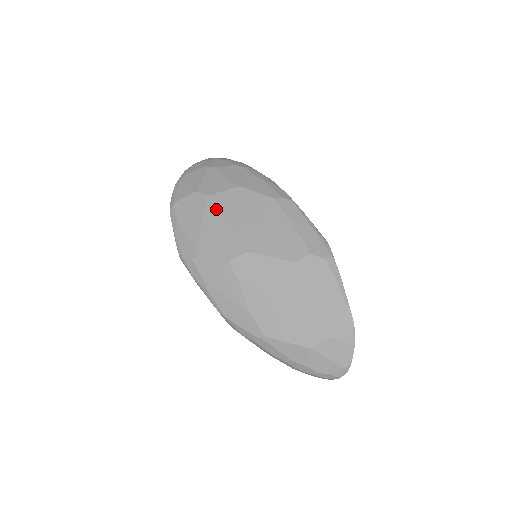
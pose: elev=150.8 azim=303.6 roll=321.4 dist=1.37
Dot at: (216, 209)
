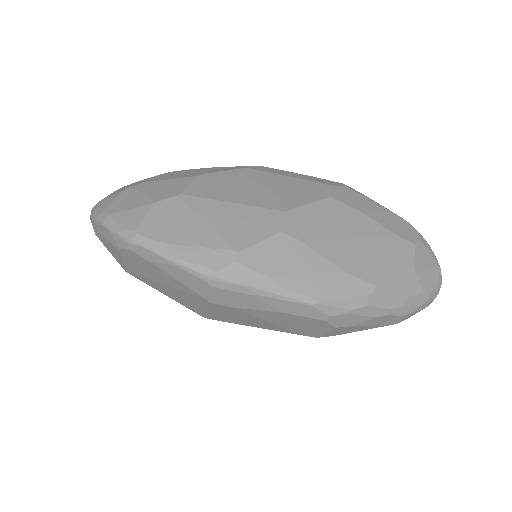
Dot at: (204, 200)
